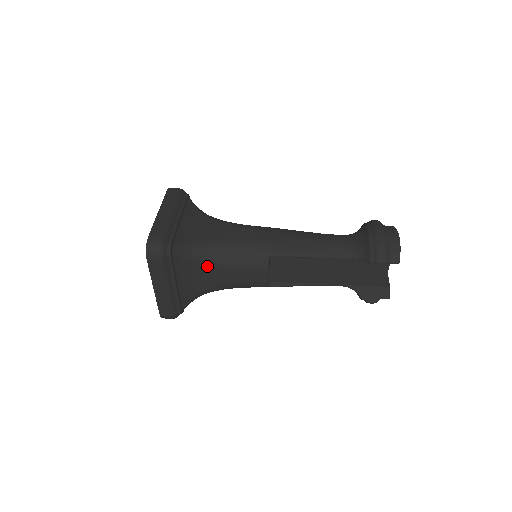
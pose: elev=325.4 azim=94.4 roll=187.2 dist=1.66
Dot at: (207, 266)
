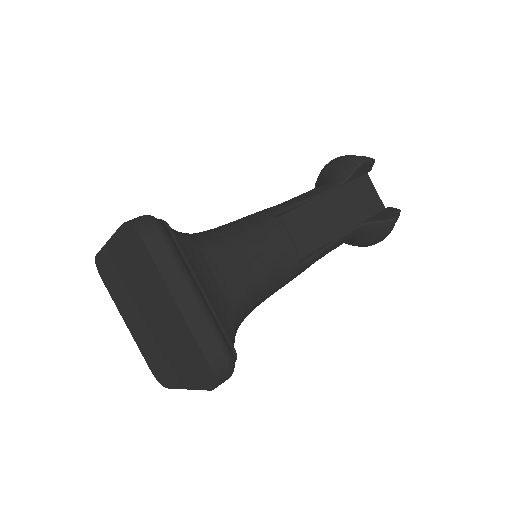
Dot at: (220, 251)
